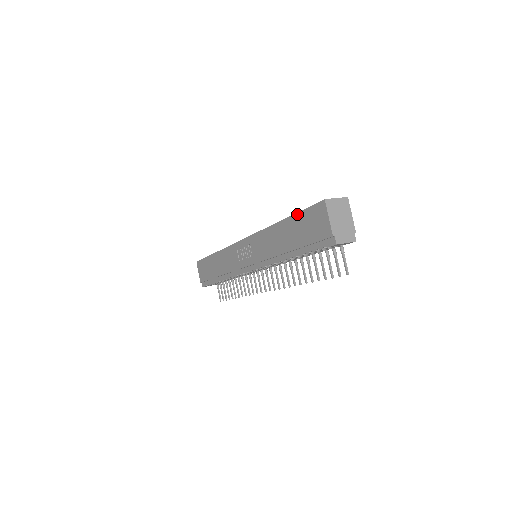
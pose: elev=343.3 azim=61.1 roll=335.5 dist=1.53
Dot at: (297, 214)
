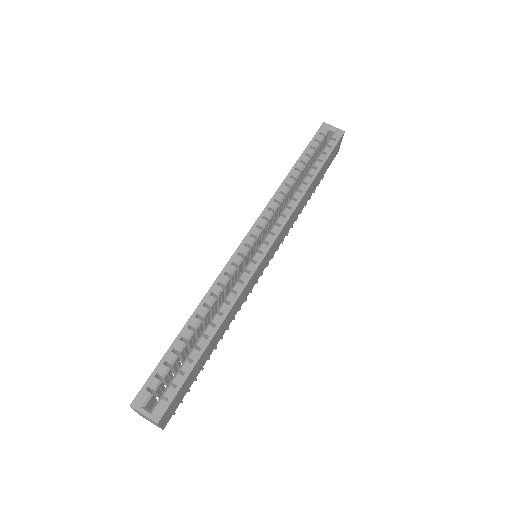
Dot at: (165, 354)
